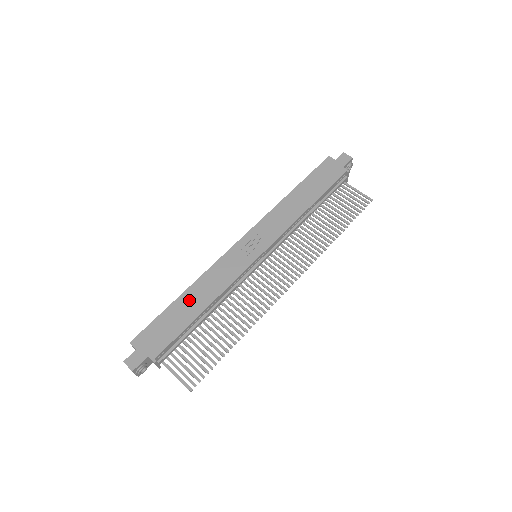
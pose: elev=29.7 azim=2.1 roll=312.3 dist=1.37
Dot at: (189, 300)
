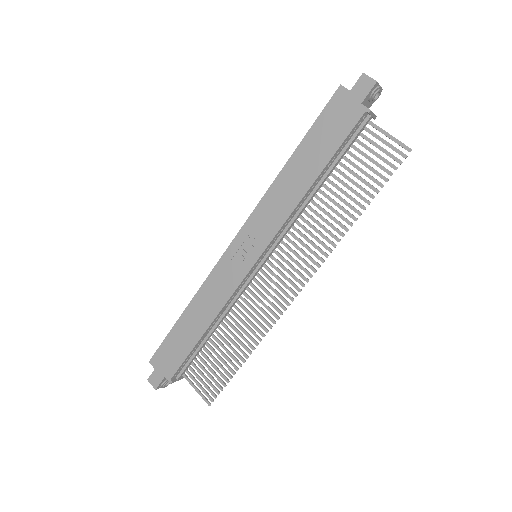
Dot at: (191, 319)
